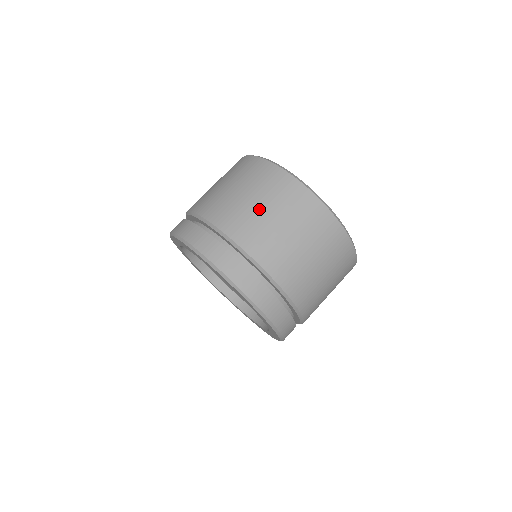
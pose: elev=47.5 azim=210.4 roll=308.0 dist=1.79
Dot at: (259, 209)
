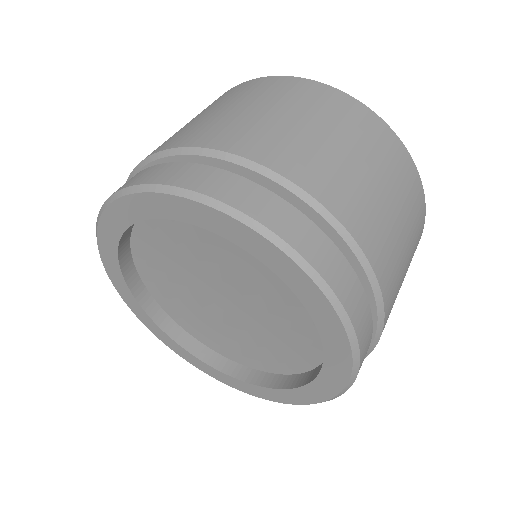
Dot at: (361, 169)
